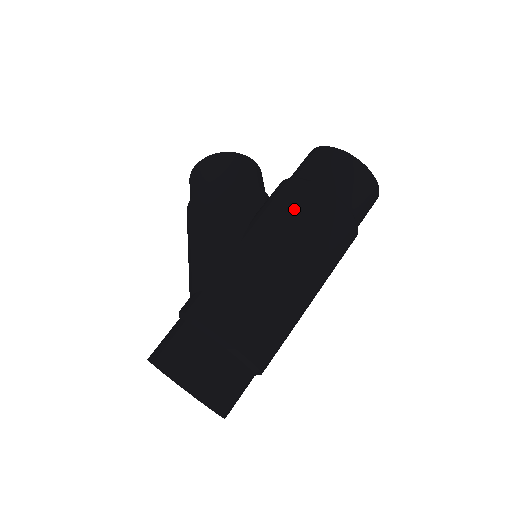
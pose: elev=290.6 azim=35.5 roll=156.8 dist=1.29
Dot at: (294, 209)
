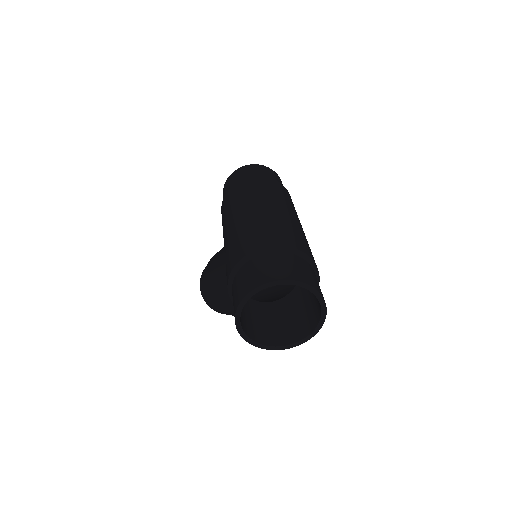
Dot at: (226, 207)
